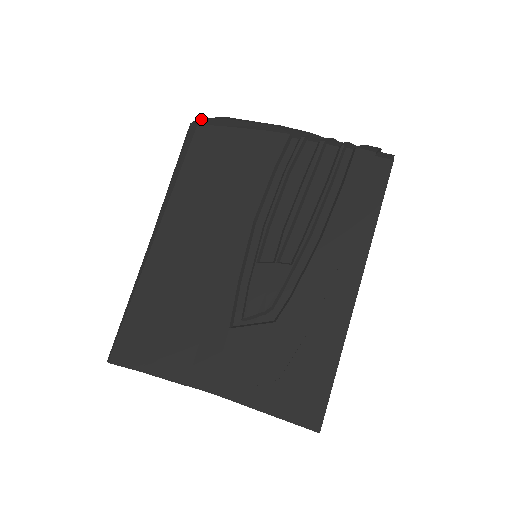
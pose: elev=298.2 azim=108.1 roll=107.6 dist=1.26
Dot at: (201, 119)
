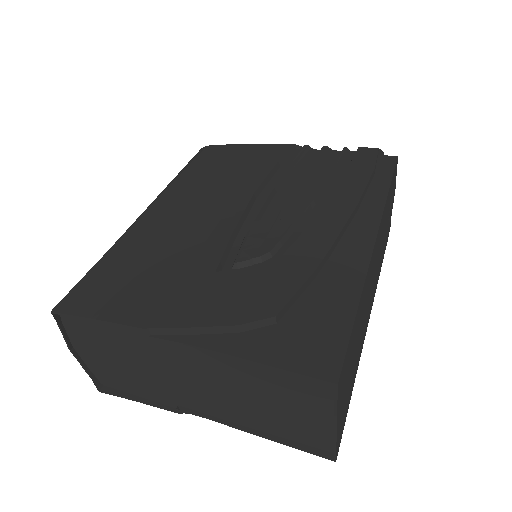
Dot at: (211, 145)
